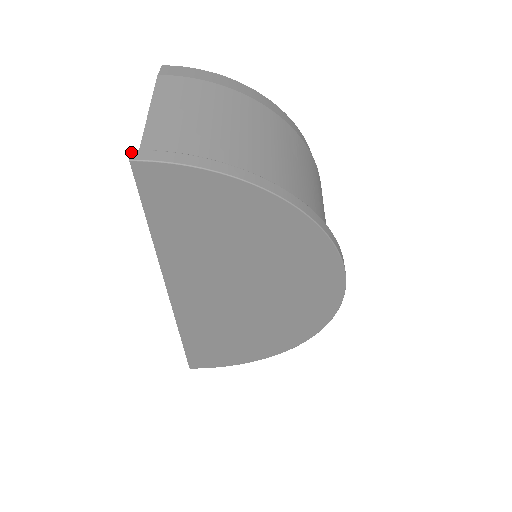
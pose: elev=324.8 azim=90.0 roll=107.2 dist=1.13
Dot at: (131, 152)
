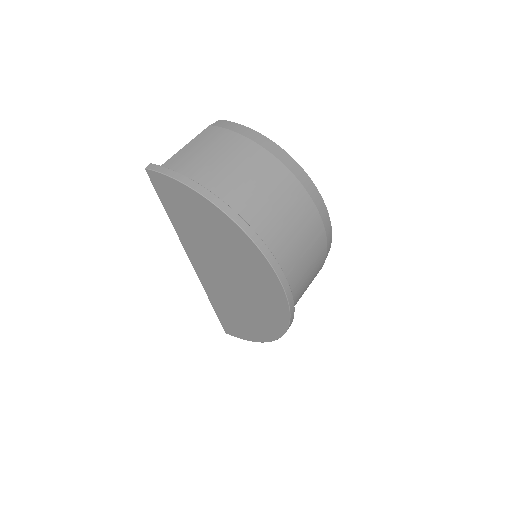
Dot at: (149, 164)
